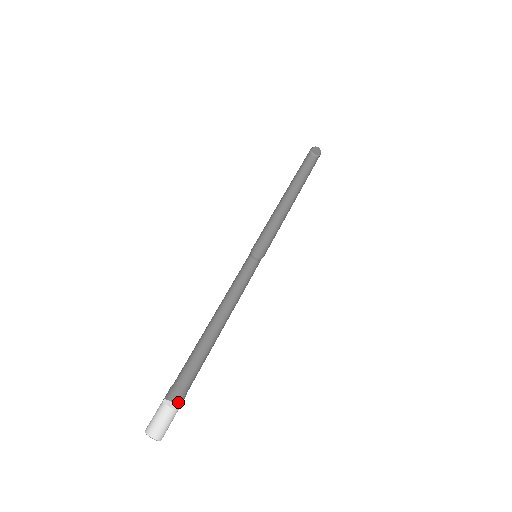
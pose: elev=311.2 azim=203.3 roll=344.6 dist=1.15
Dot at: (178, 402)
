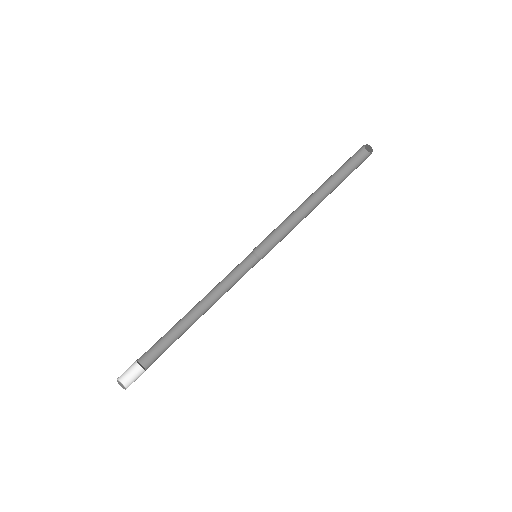
Dot at: (145, 360)
